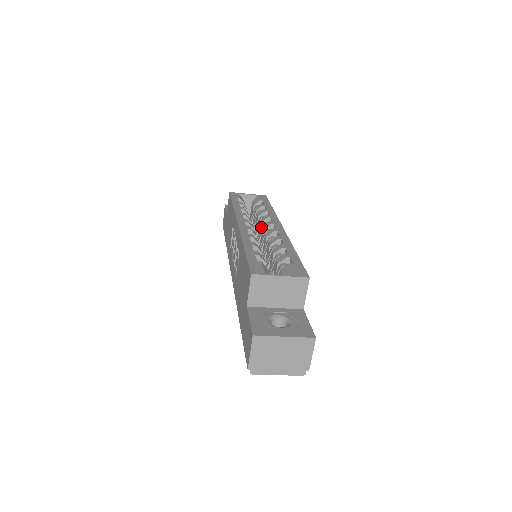
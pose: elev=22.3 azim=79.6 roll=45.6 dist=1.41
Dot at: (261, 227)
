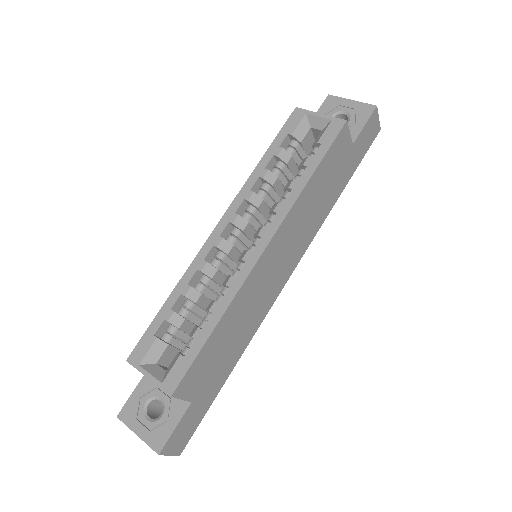
Dot at: (269, 218)
